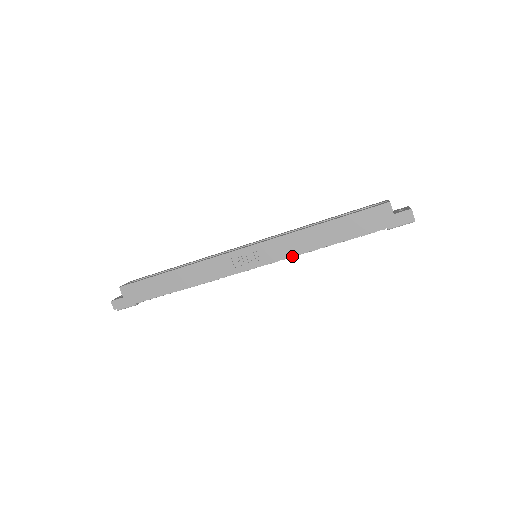
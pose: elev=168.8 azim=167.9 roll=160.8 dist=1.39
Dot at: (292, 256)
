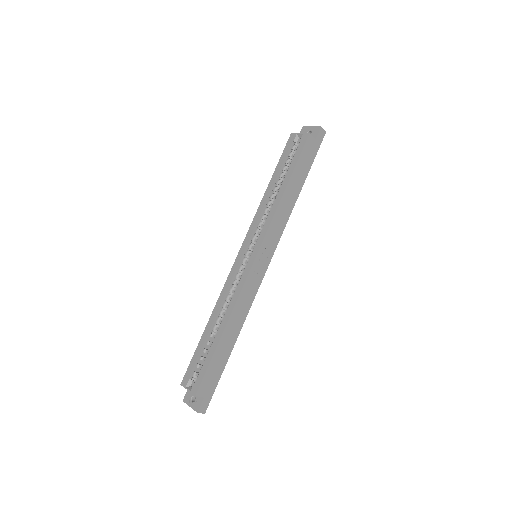
Dot at: occluded
